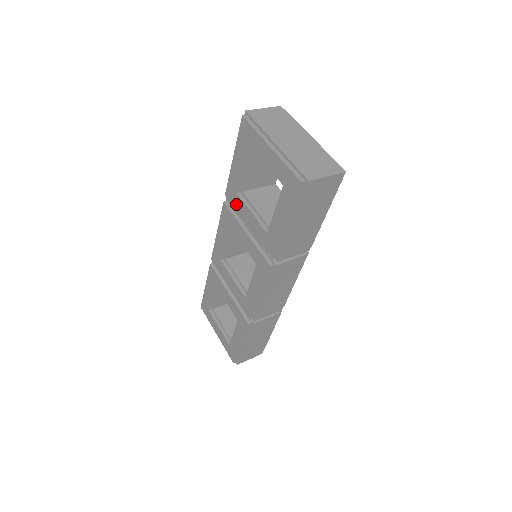
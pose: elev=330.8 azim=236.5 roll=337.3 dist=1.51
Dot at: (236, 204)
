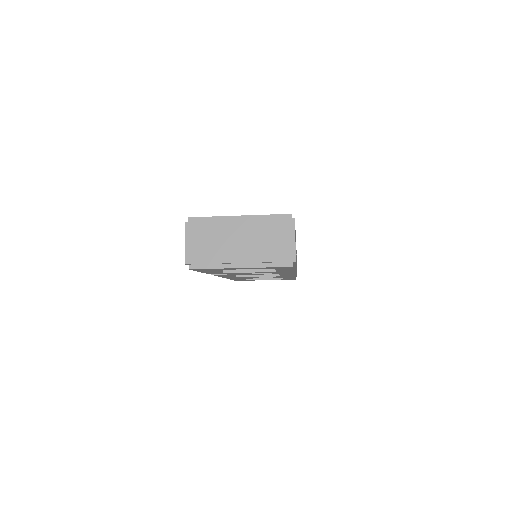
Dot at: occluded
